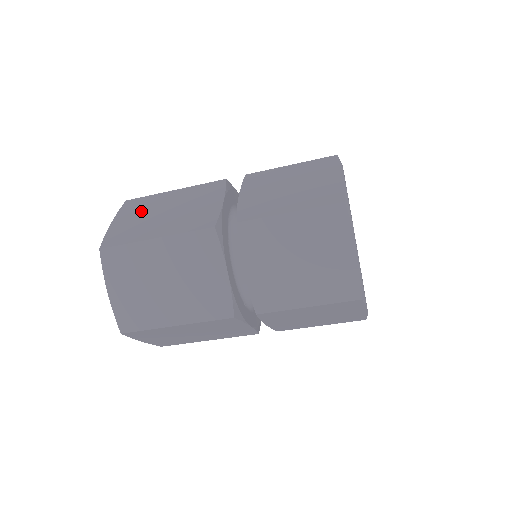
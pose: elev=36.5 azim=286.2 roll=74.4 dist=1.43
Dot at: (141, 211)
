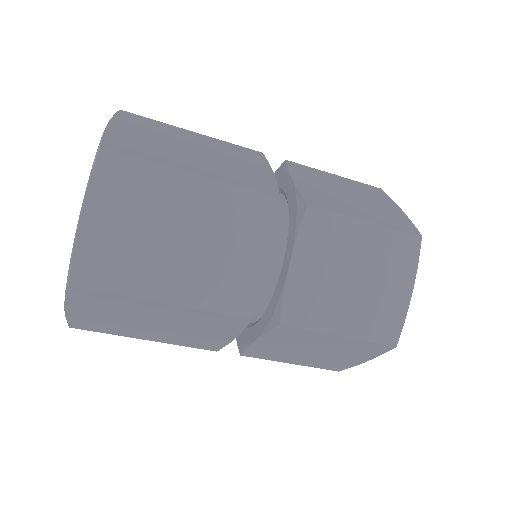
Dot at: (136, 209)
